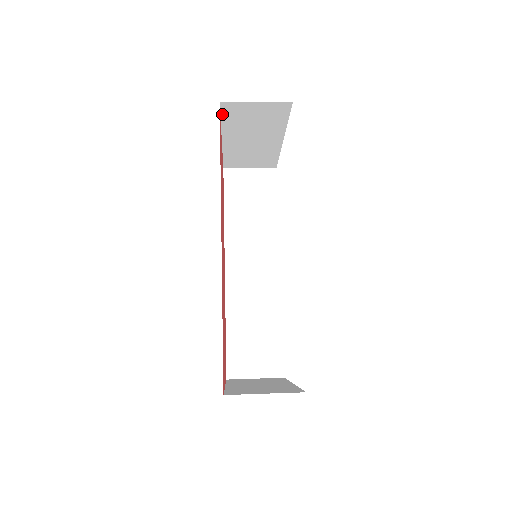
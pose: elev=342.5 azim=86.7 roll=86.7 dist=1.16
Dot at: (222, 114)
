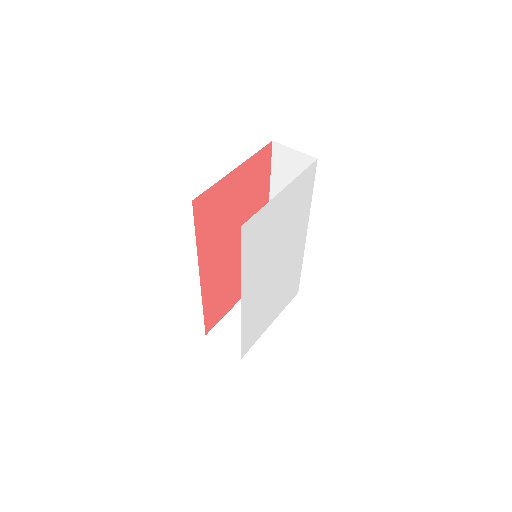
Dot at: (206, 191)
